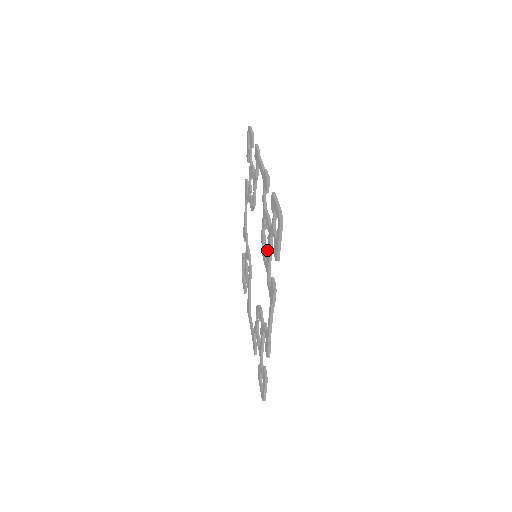
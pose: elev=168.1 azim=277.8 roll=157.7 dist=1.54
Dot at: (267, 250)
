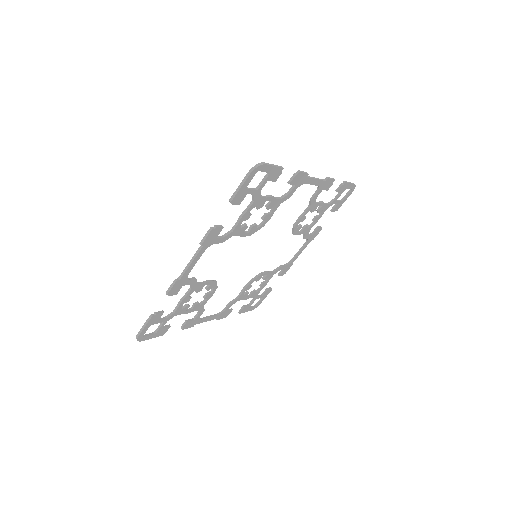
Dot at: (193, 304)
